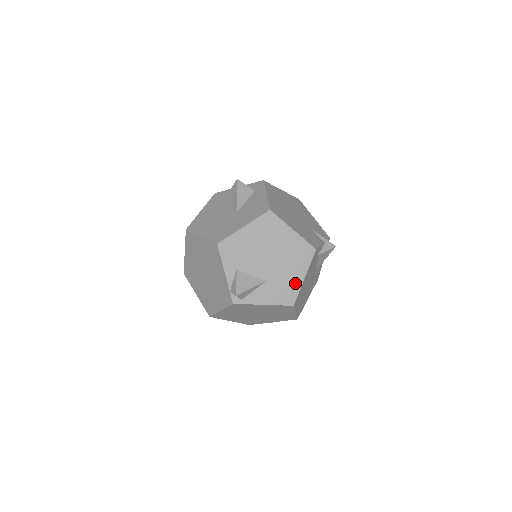
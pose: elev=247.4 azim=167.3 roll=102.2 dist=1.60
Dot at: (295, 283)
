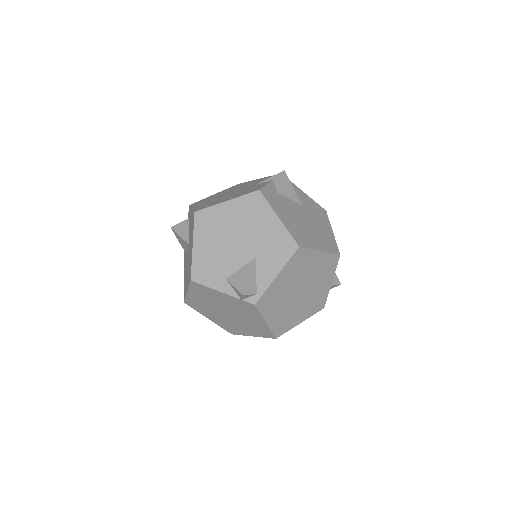
Dot at: (277, 231)
